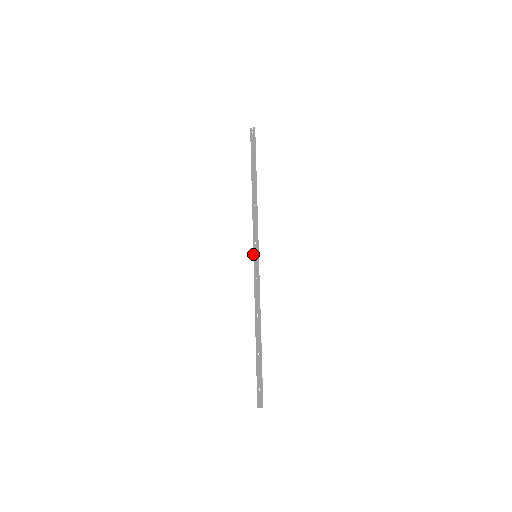
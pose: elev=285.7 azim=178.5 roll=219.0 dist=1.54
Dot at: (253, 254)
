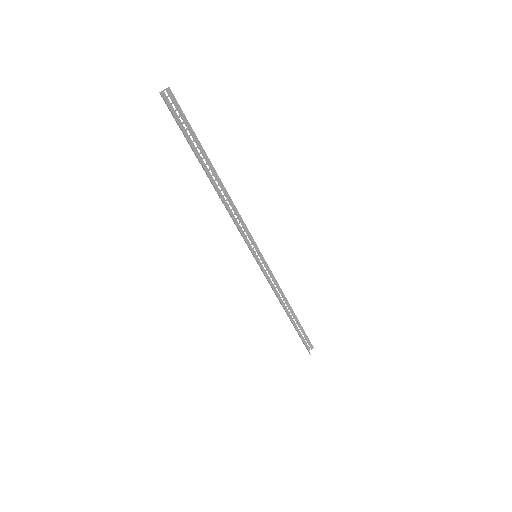
Dot at: occluded
